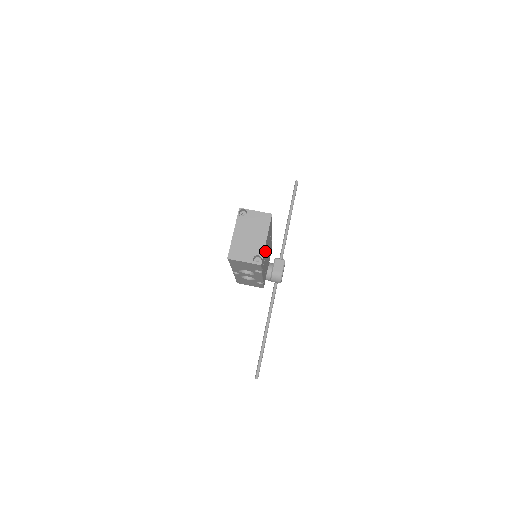
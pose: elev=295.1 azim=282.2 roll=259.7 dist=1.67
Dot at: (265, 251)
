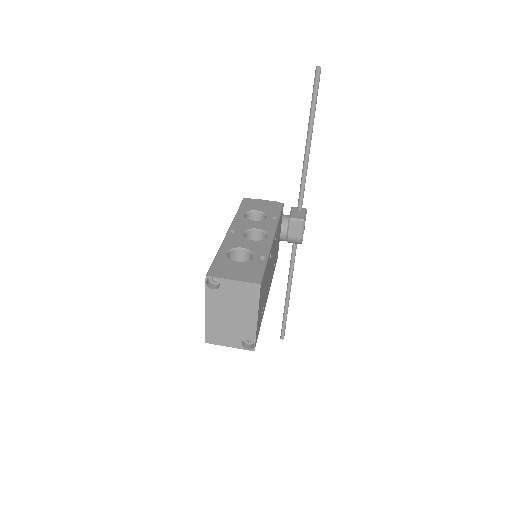
Dot at: (260, 311)
